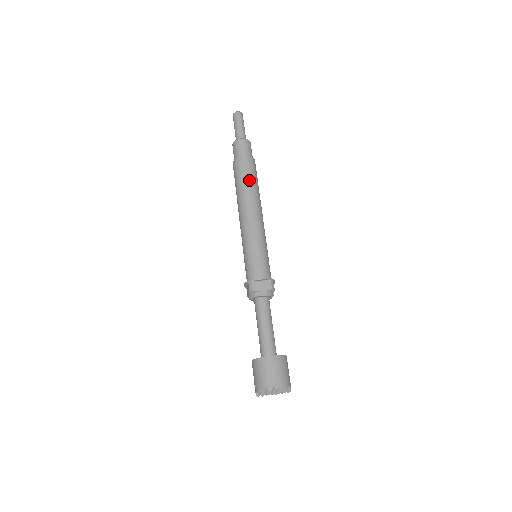
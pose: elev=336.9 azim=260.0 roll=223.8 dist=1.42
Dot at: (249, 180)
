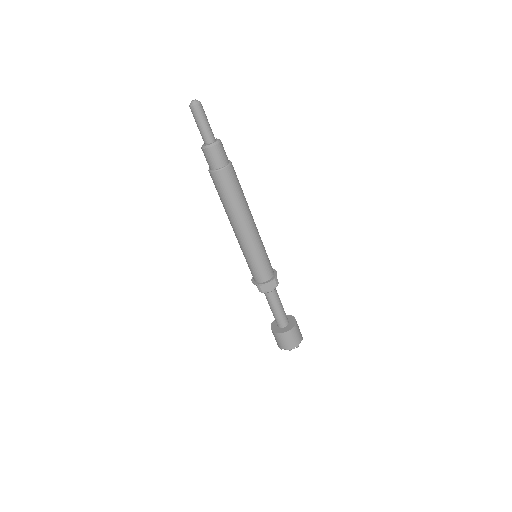
Dot at: (233, 196)
